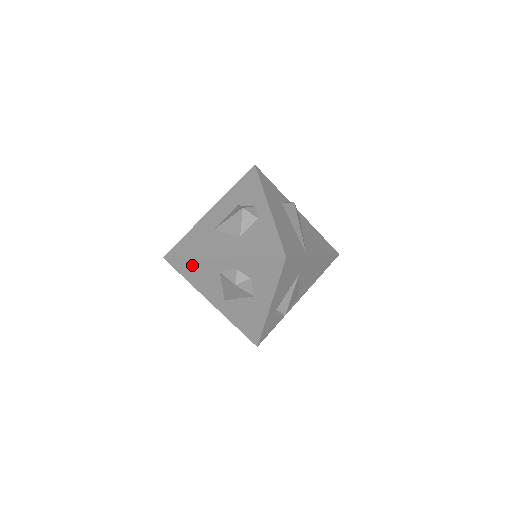
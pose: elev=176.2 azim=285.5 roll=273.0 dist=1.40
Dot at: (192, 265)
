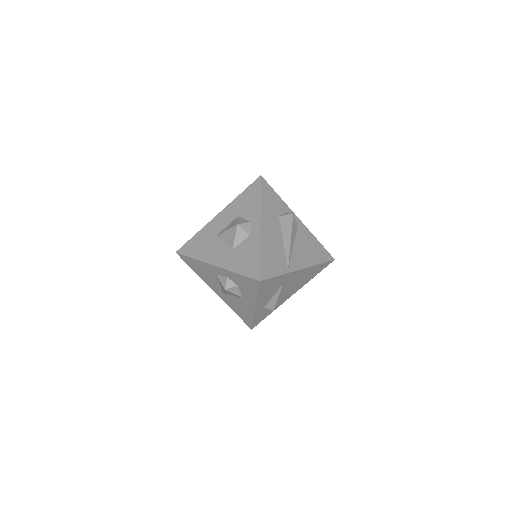
Dot at: (196, 264)
